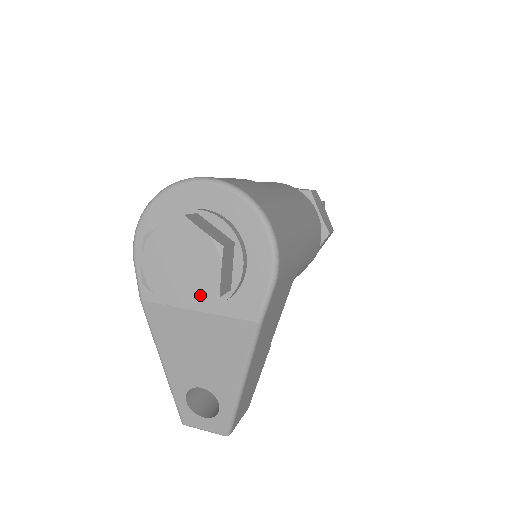
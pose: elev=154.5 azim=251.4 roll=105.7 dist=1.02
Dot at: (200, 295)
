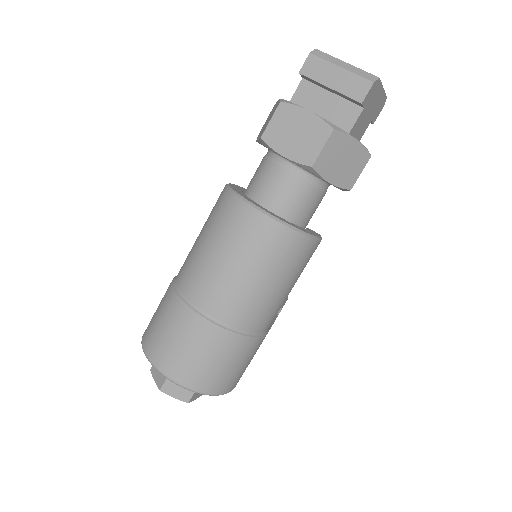
Dot at: occluded
